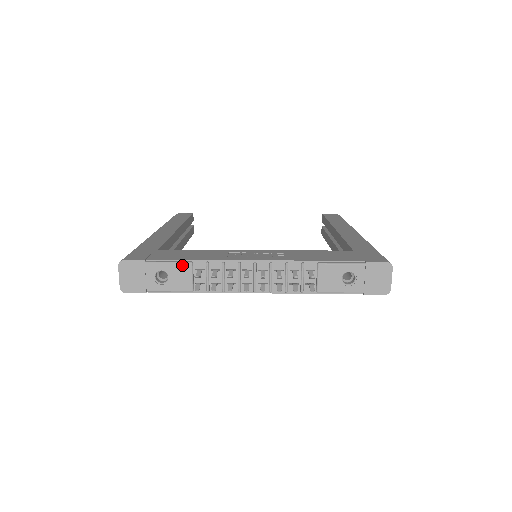
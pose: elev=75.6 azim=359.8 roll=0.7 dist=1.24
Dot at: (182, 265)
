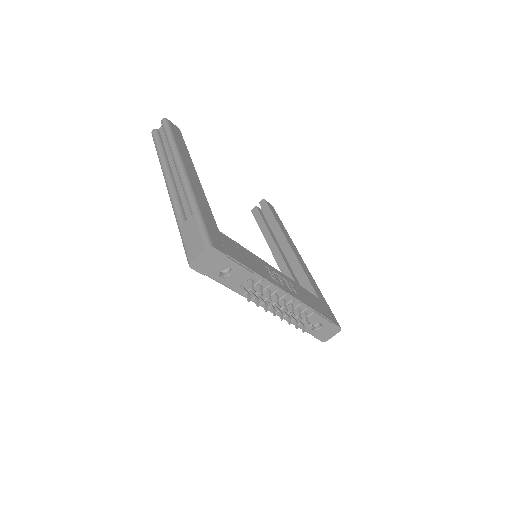
Dot at: (247, 273)
